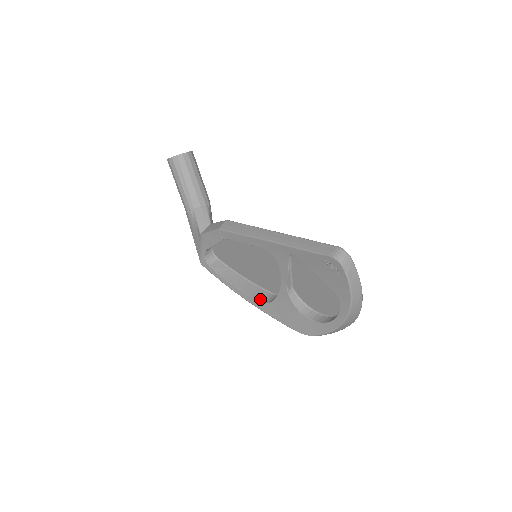
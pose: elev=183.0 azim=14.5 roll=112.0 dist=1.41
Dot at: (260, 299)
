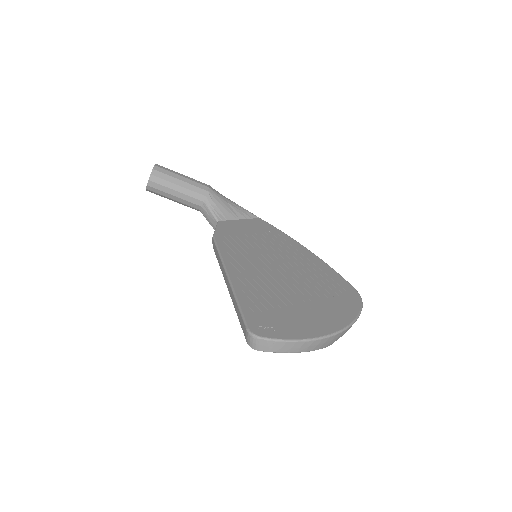
Dot at: occluded
